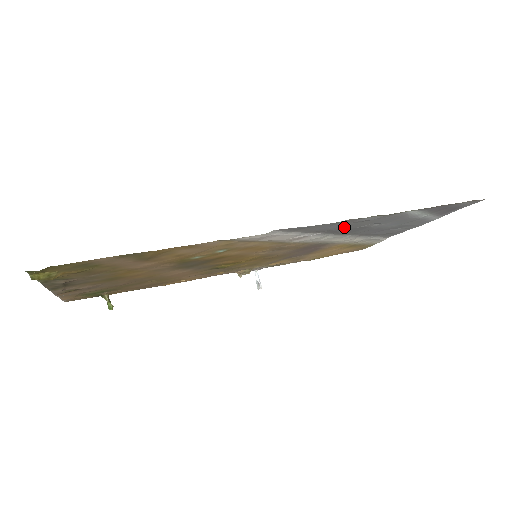
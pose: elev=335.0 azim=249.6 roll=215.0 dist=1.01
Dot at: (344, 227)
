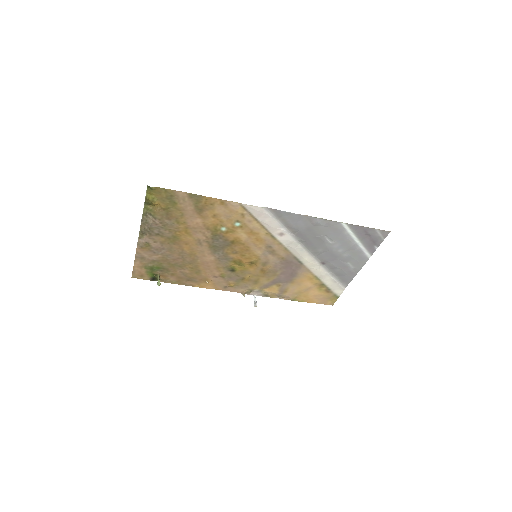
Dot at: (307, 230)
